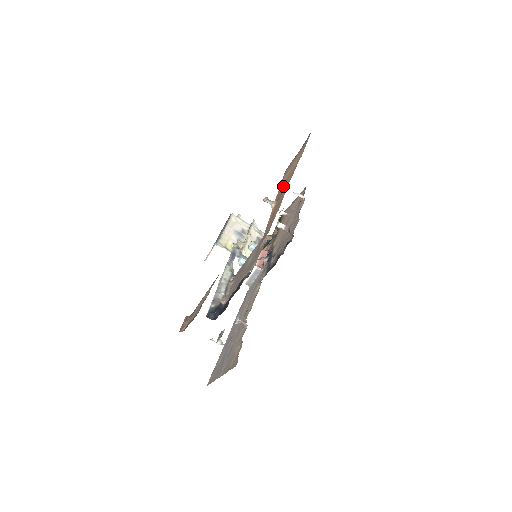
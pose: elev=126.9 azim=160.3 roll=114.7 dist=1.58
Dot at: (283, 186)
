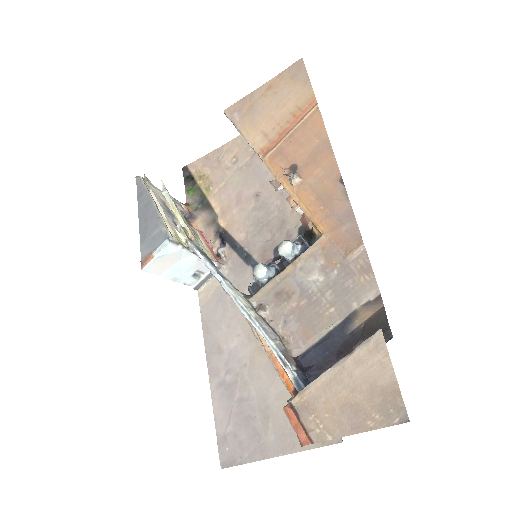
Dot at: (289, 146)
